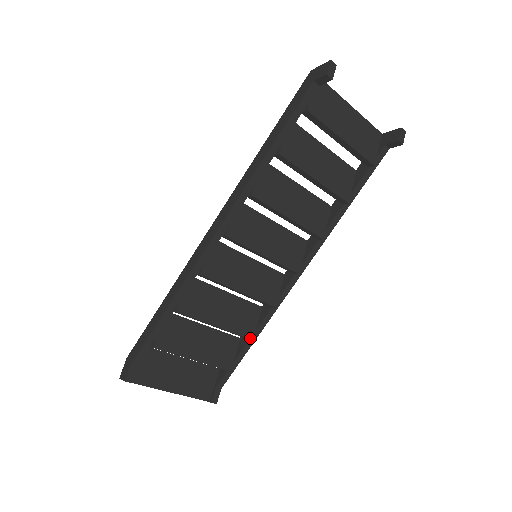
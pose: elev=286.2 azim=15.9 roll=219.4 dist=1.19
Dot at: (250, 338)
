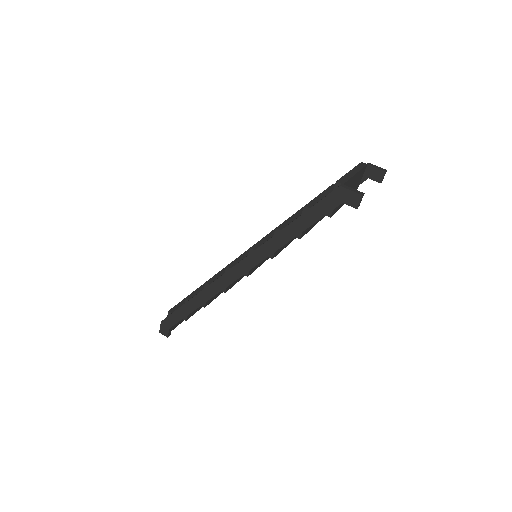
Dot at: occluded
